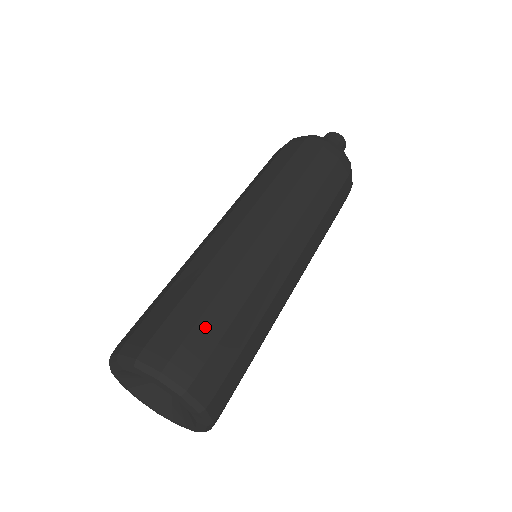
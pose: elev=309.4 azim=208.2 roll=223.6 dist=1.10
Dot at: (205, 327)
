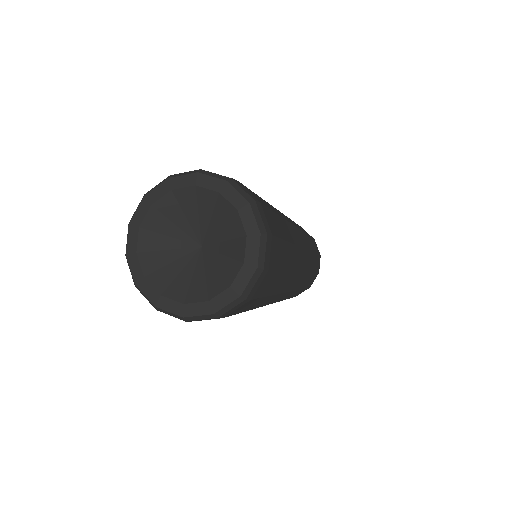
Dot at: occluded
